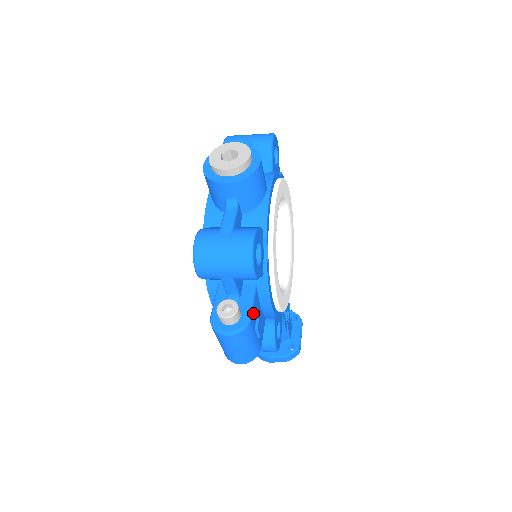
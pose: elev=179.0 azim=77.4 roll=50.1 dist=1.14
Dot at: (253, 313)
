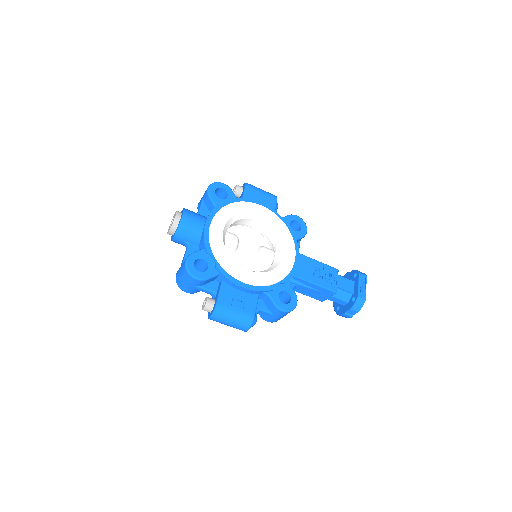
Dot at: (222, 298)
